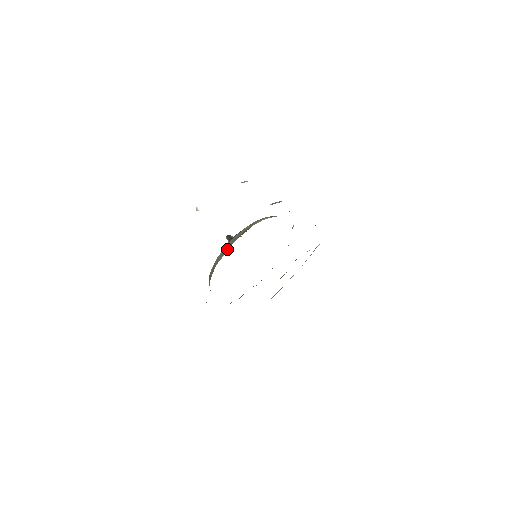
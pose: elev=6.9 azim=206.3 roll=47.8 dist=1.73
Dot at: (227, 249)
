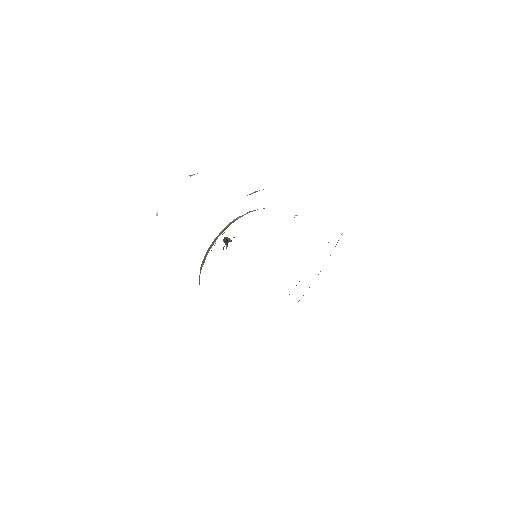
Dot at: occluded
